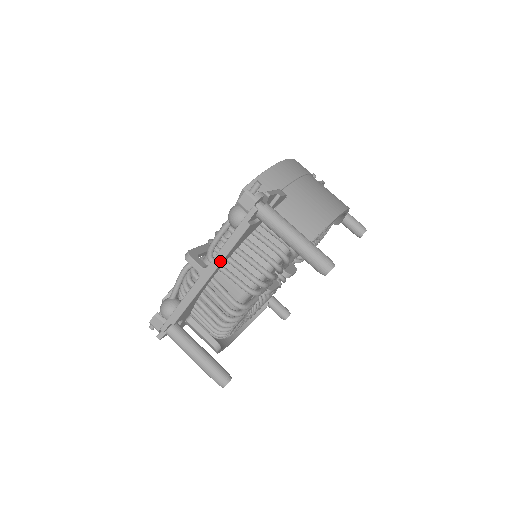
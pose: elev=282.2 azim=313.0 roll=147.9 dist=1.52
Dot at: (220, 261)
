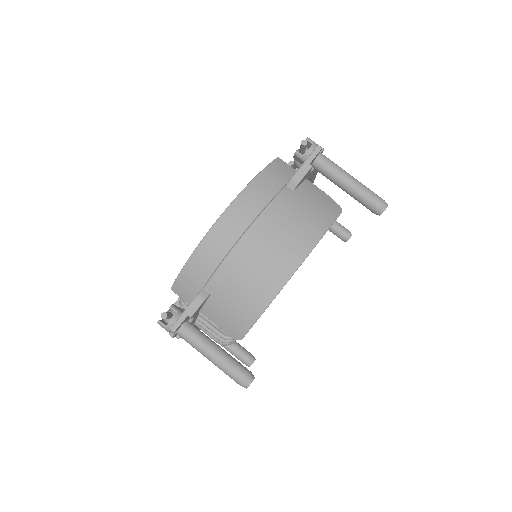
Dot at: occluded
